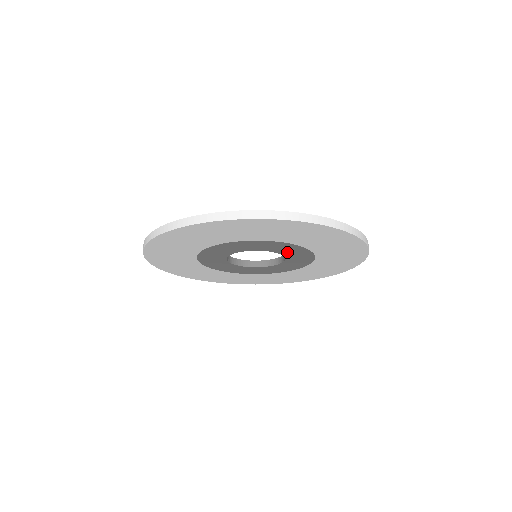
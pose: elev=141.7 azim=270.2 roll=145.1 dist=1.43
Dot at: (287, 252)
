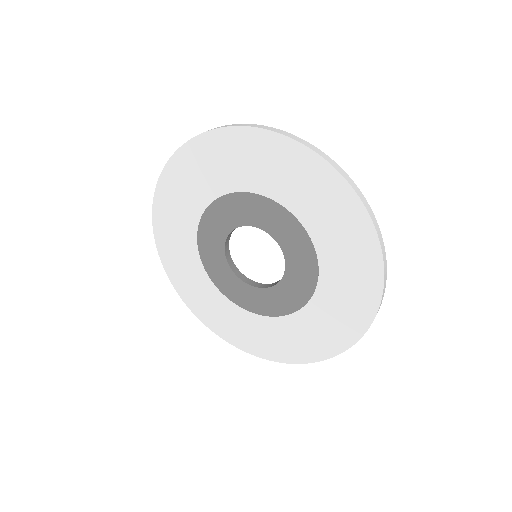
Dot at: (275, 228)
